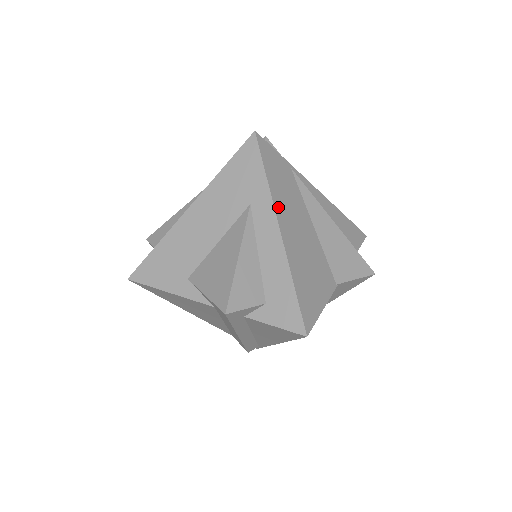
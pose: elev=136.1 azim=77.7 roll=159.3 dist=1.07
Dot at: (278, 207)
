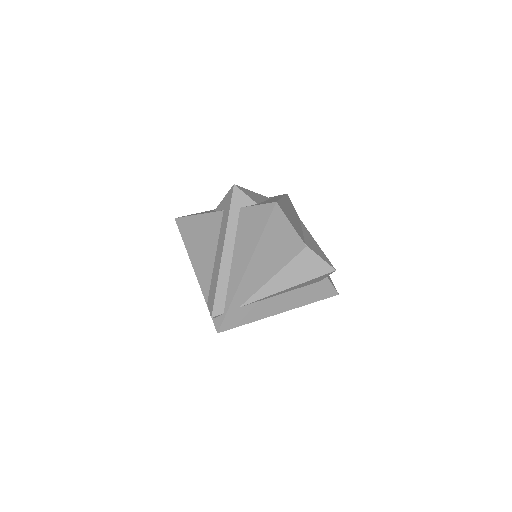
Dot at: (286, 200)
